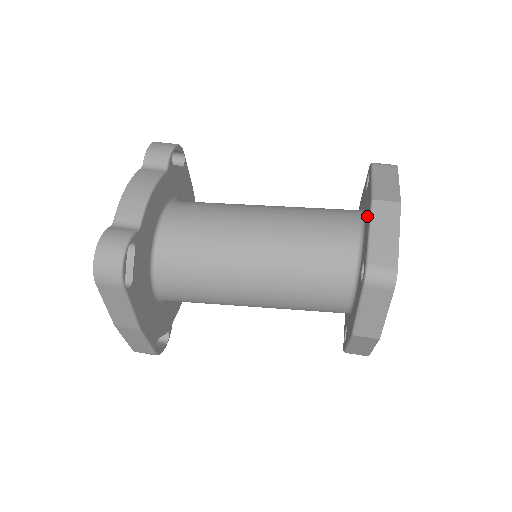
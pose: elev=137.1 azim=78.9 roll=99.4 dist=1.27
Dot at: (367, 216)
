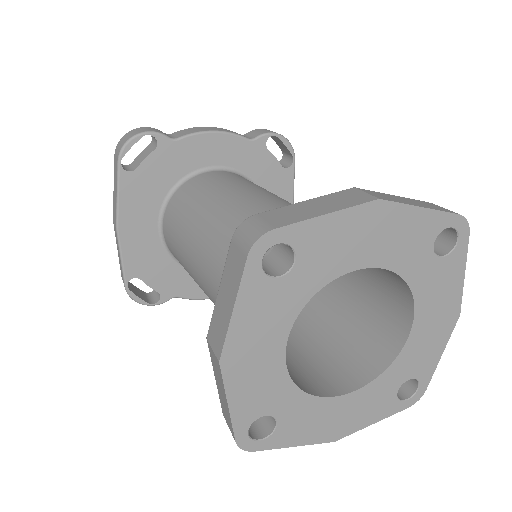
Dot at: occluded
